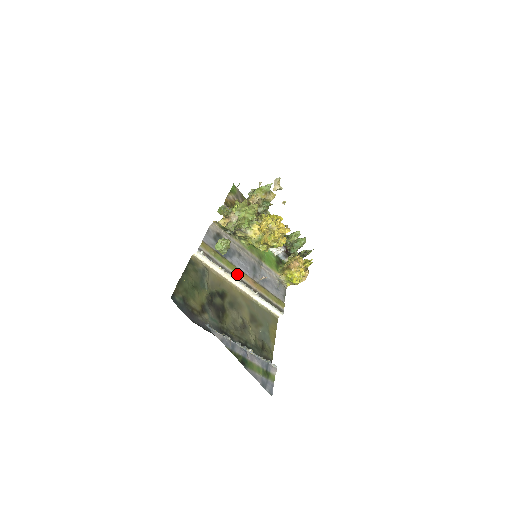
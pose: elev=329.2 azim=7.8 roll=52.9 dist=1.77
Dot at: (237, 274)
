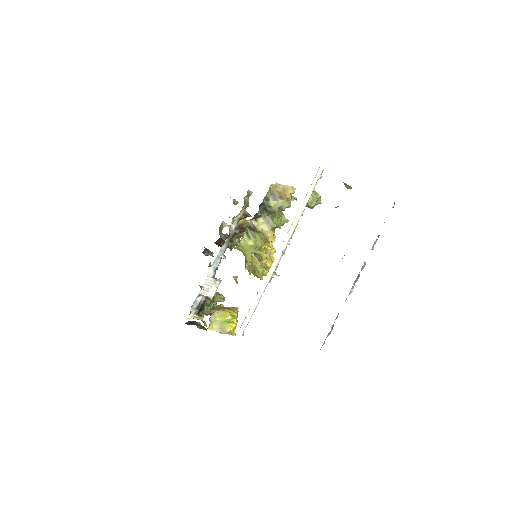
Dot at: occluded
